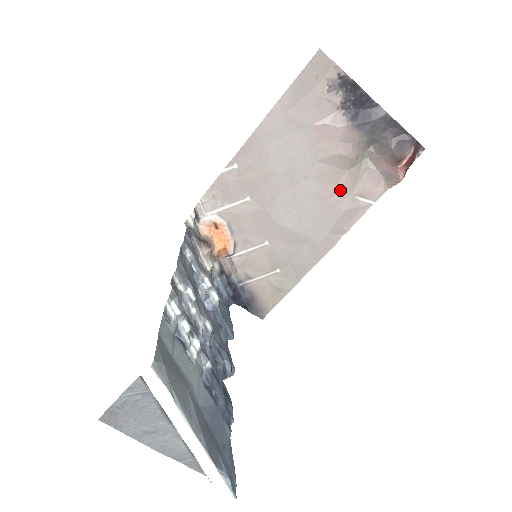
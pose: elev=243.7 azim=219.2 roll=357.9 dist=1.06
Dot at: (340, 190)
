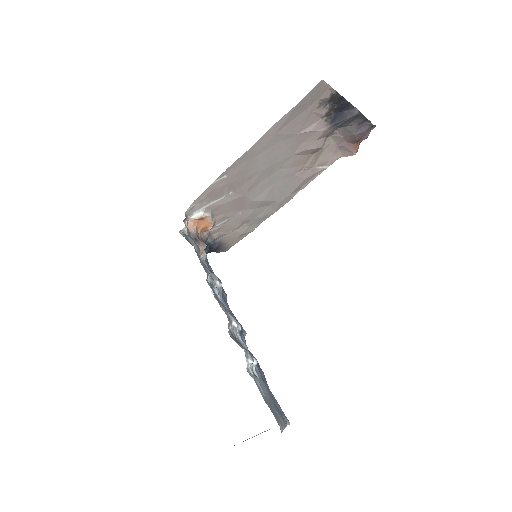
Dot at: (306, 167)
